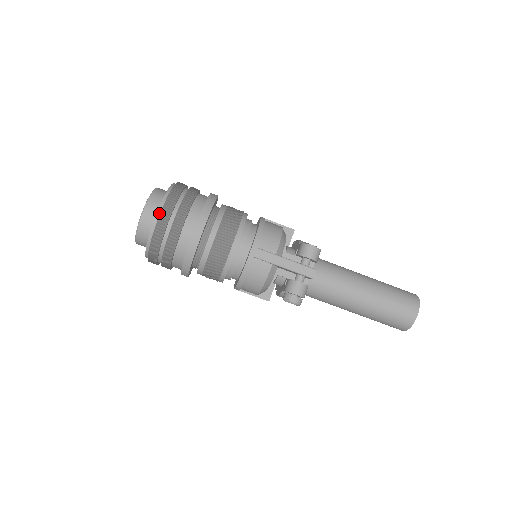
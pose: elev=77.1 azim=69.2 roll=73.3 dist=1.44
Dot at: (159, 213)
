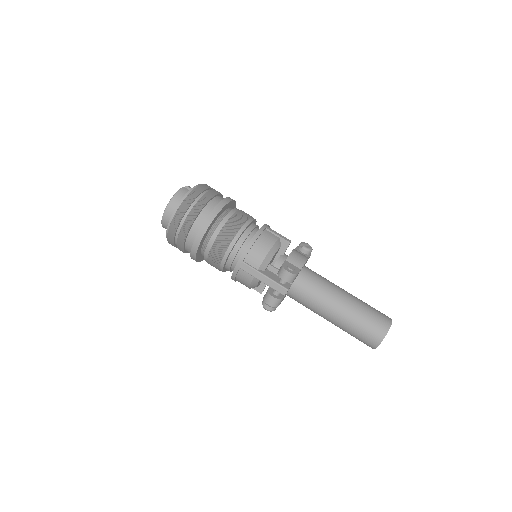
Dot at: (172, 219)
